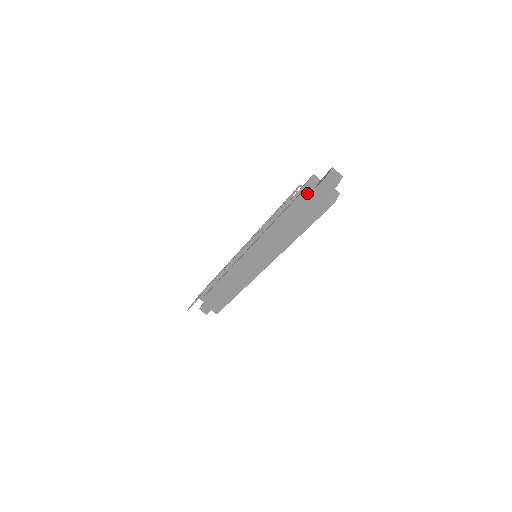
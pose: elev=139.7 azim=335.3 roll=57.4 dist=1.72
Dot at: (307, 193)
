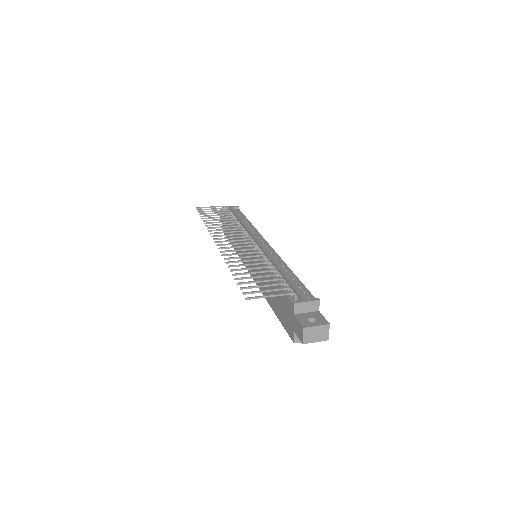
Dot at: (290, 306)
